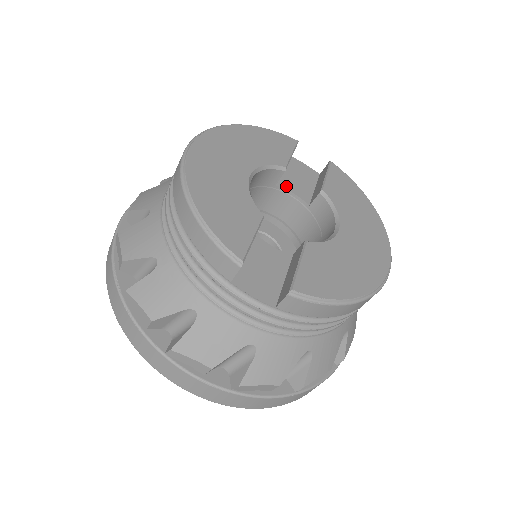
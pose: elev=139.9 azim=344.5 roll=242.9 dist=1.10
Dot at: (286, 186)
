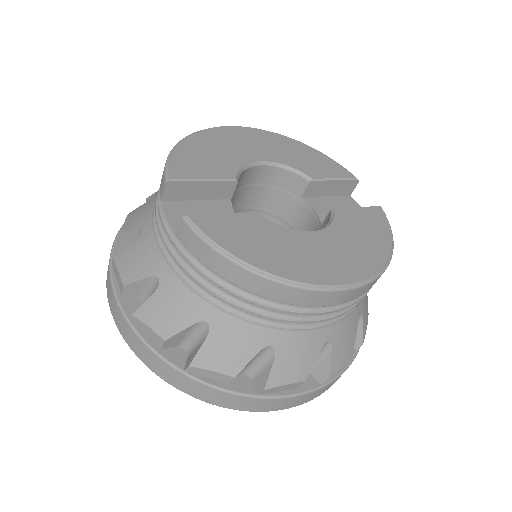
Dot at: (313, 203)
